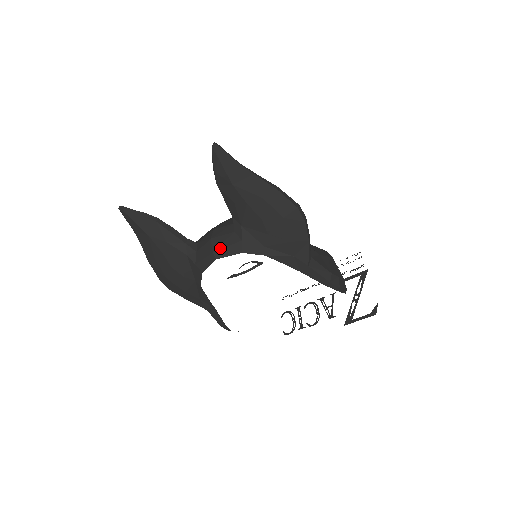
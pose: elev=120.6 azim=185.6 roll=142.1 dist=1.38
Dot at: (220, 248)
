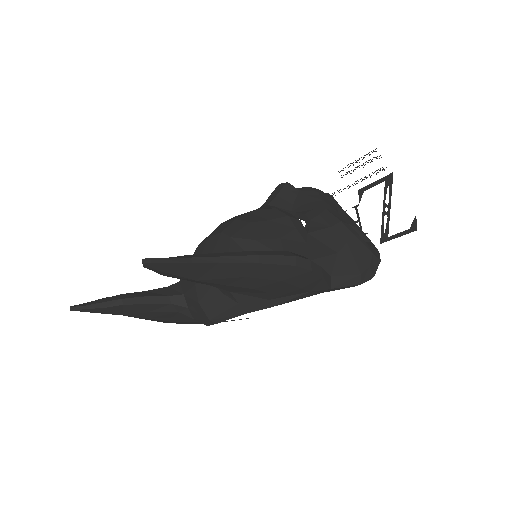
Dot at: (215, 315)
